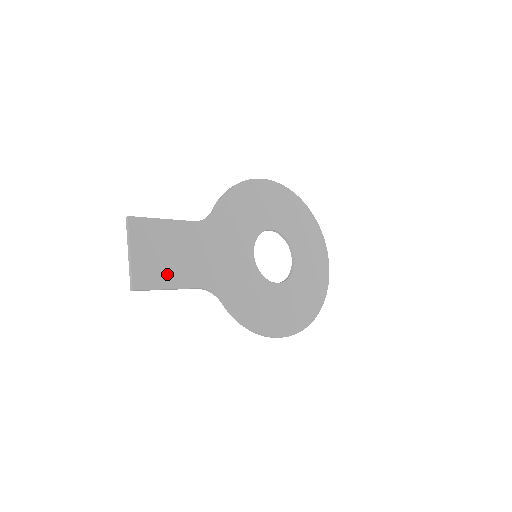
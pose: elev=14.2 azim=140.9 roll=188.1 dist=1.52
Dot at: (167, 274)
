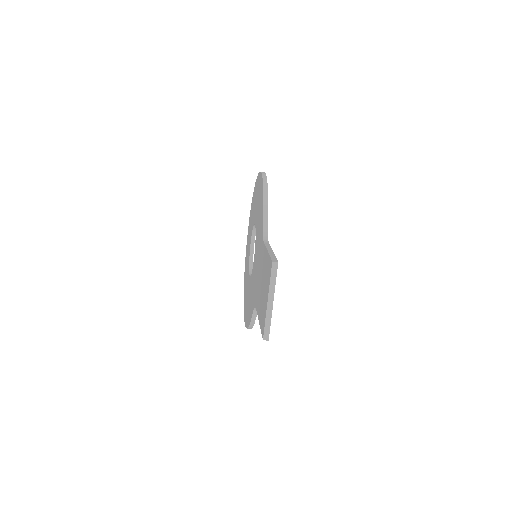
Dot at: occluded
